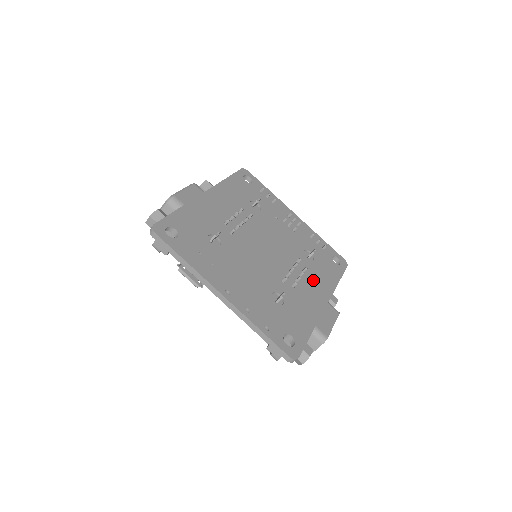
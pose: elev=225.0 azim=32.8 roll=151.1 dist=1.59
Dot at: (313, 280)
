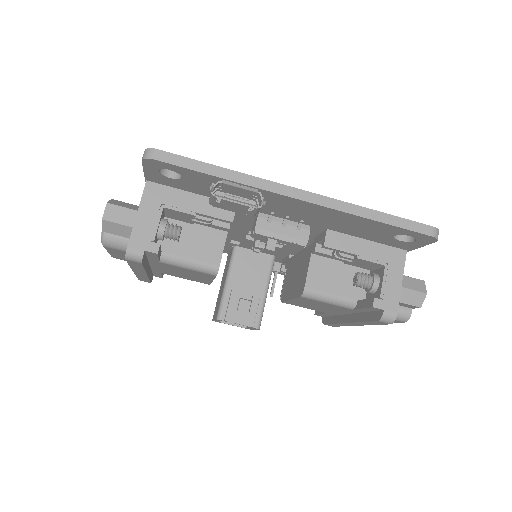
Dot at: occluded
